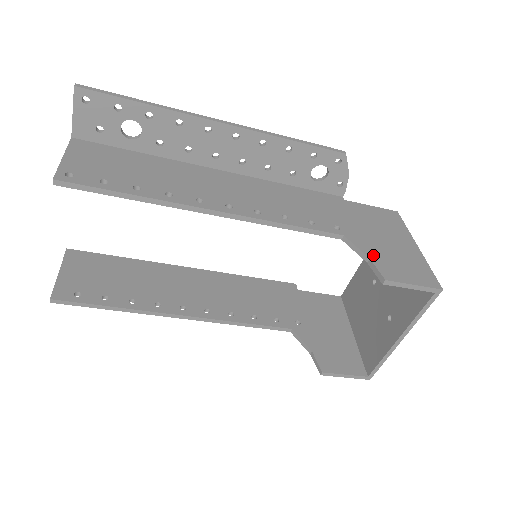
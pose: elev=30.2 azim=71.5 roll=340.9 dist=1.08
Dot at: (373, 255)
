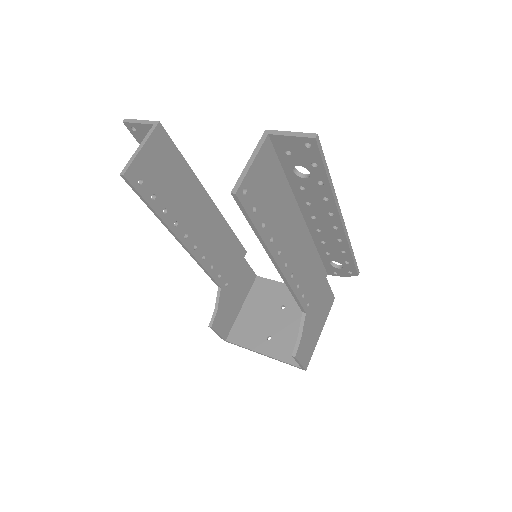
Dot at: (304, 335)
